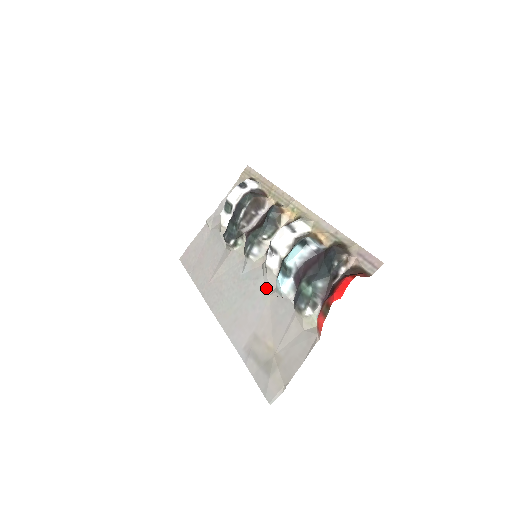
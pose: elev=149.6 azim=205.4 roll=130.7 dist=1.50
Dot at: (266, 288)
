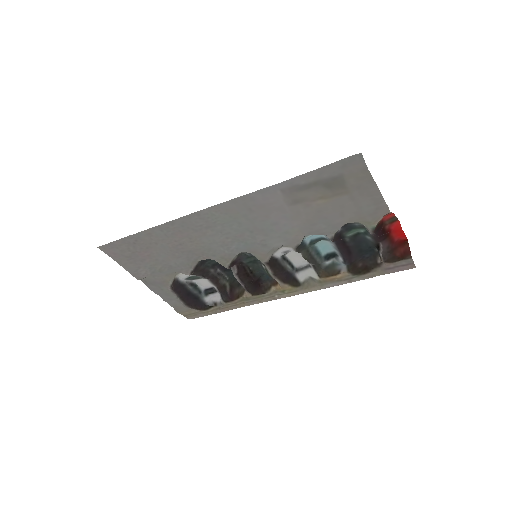
Dot at: (285, 239)
